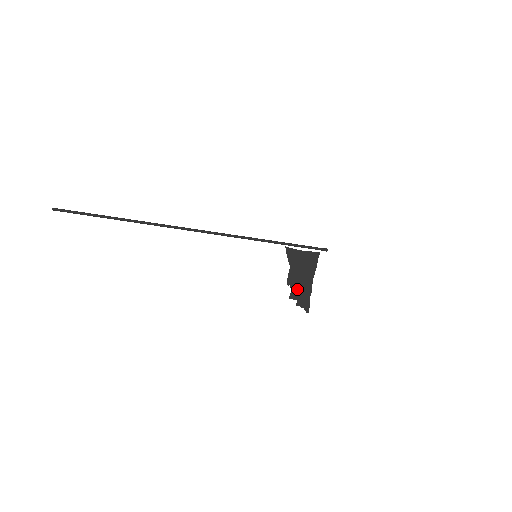
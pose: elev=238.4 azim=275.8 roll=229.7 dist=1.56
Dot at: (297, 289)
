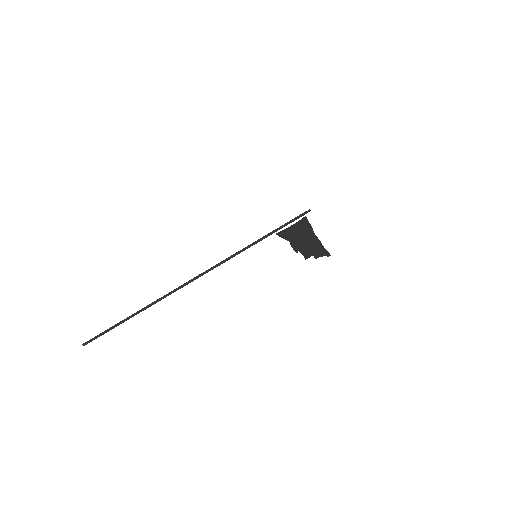
Dot at: (307, 249)
